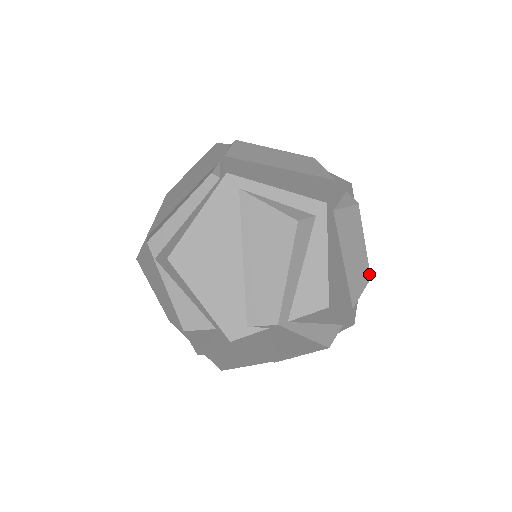
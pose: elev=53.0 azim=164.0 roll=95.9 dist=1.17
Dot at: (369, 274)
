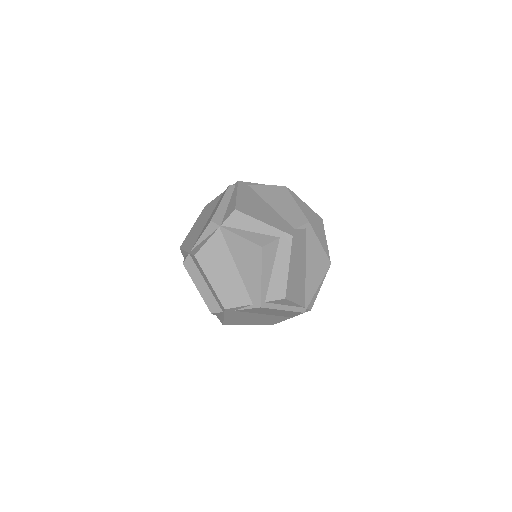
Dot at: occluded
